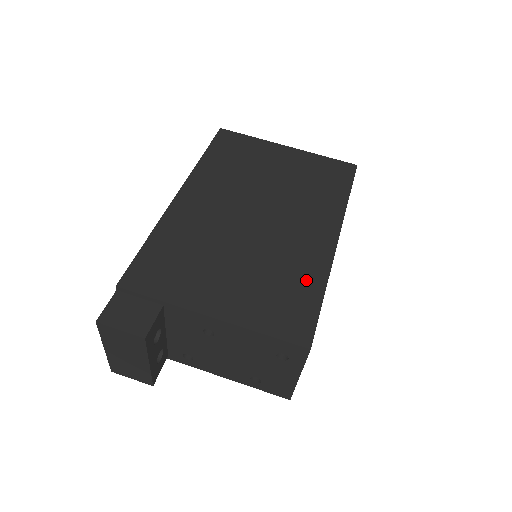
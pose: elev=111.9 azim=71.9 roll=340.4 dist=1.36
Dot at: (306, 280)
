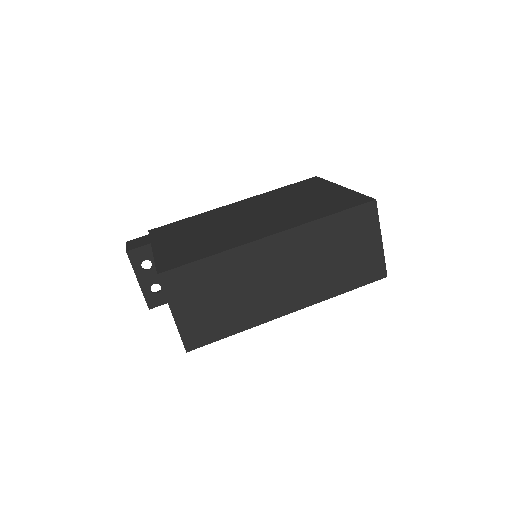
Dot at: (215, 248)
